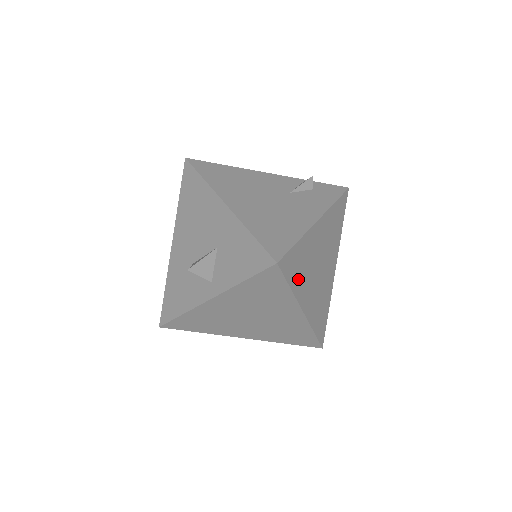
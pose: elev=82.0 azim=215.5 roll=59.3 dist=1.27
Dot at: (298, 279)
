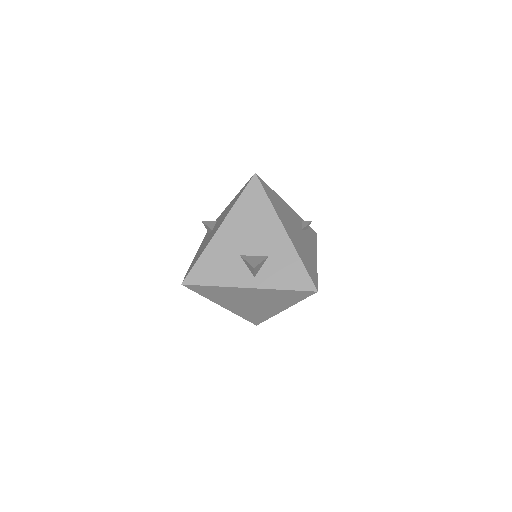
Dot at: occluded
